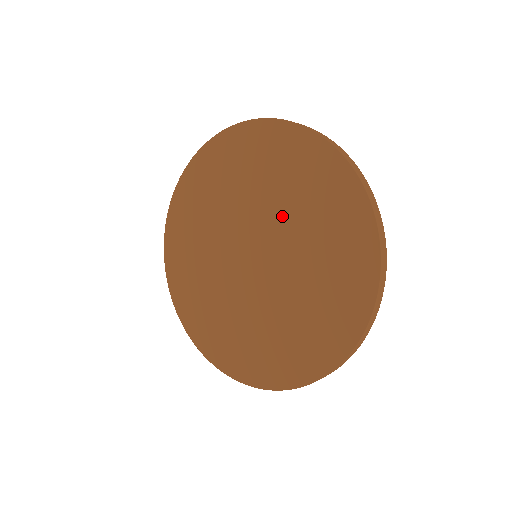
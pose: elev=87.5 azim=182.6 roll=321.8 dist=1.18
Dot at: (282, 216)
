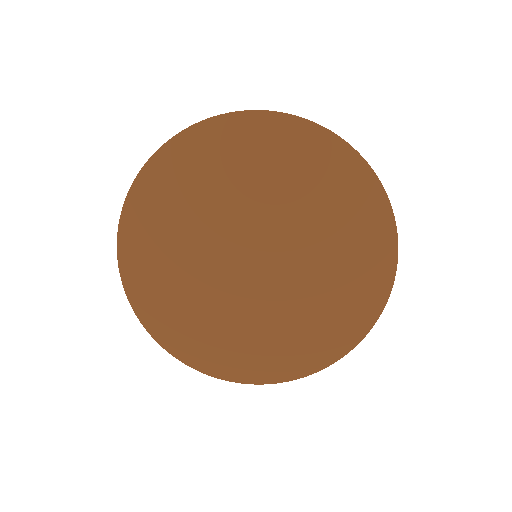
Dot at: (249, 201)
